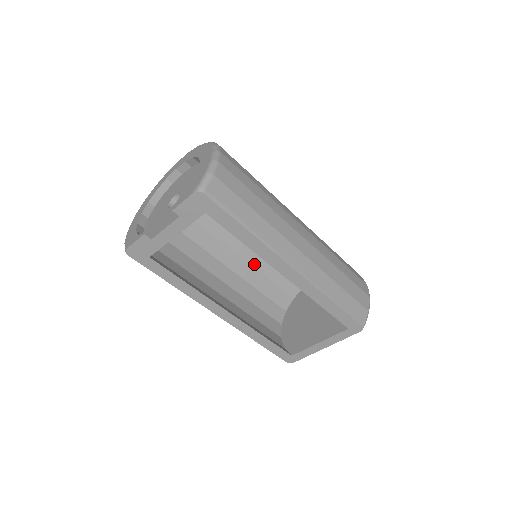
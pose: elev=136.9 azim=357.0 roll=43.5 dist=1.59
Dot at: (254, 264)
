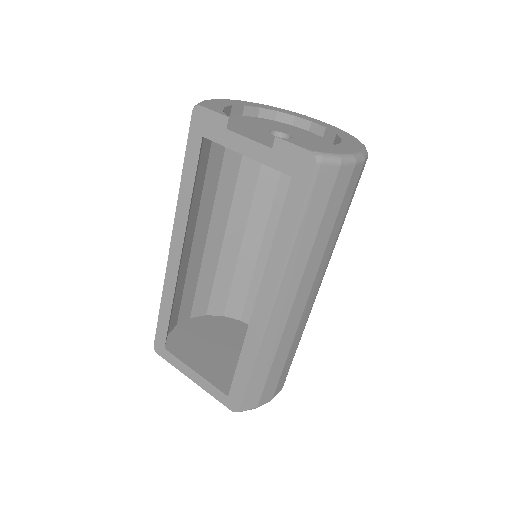
Dot at: (242, 257)
